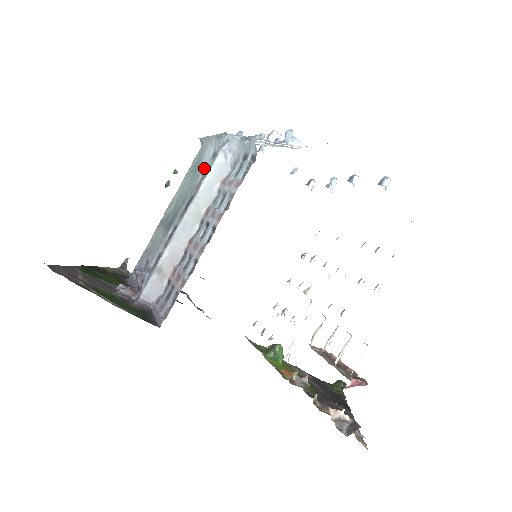
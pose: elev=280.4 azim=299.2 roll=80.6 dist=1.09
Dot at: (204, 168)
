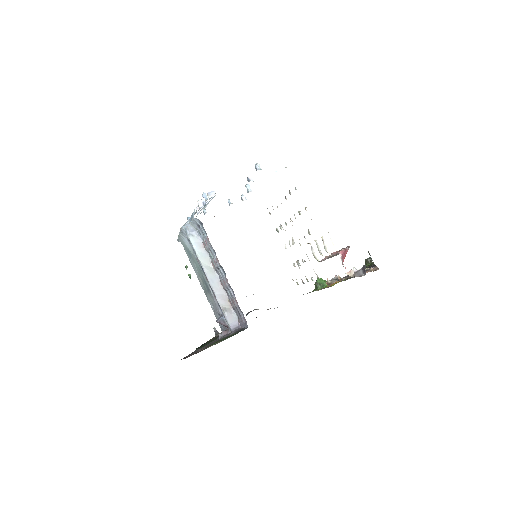
Dot at: (192, 250)
